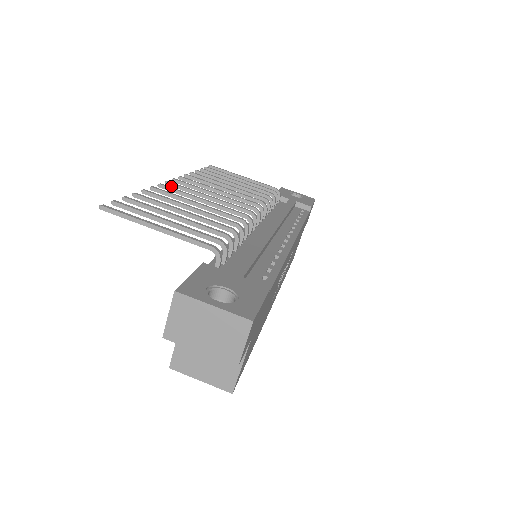
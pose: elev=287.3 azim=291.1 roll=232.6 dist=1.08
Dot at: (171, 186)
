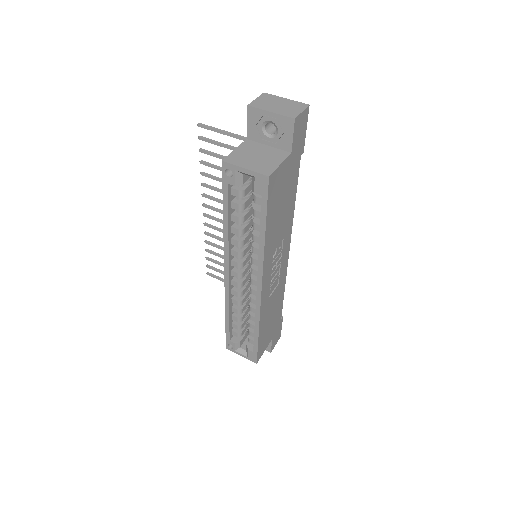
Dot at: (206, 206)
